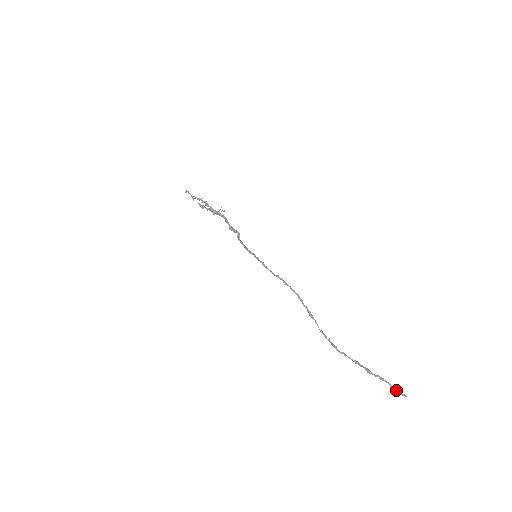
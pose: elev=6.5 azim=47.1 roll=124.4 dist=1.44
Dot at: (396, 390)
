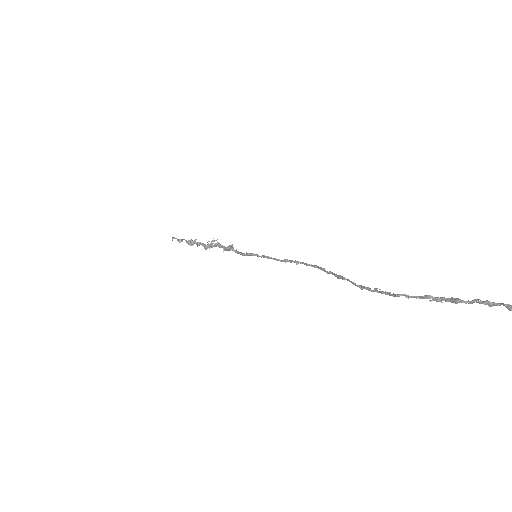
Dot at: out of frame
